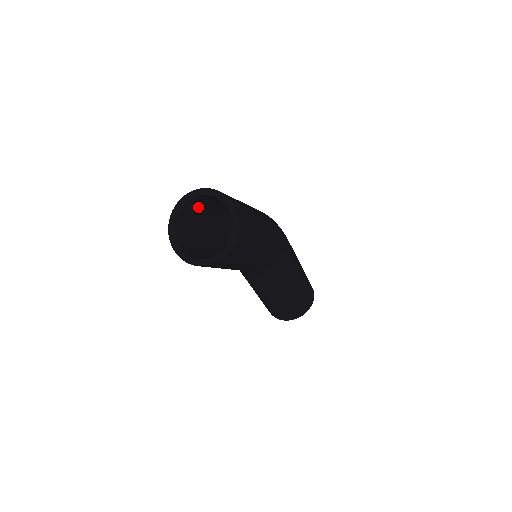
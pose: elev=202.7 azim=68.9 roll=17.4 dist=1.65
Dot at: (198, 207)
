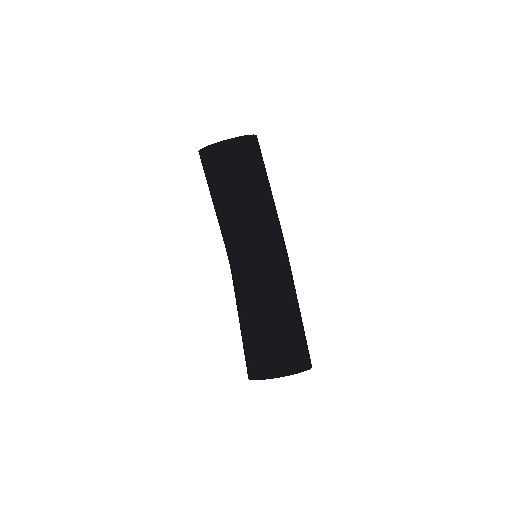
Dot at: occluded
